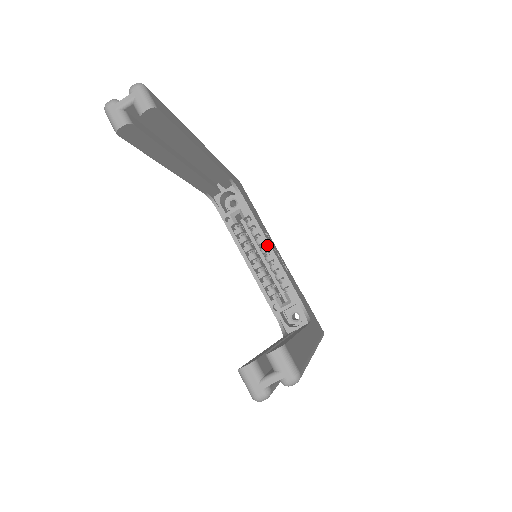
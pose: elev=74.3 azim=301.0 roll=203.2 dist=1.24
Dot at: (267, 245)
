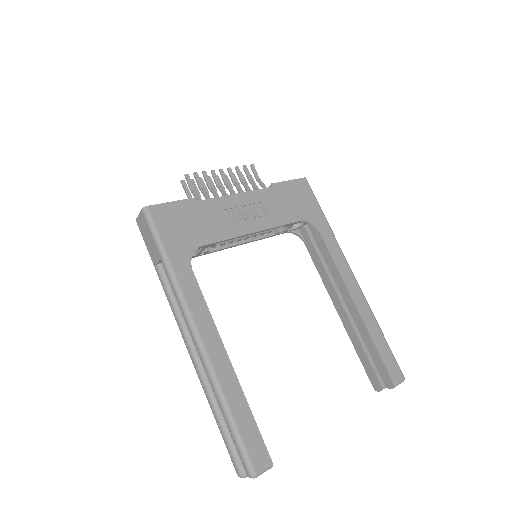
Dot at: occluded
